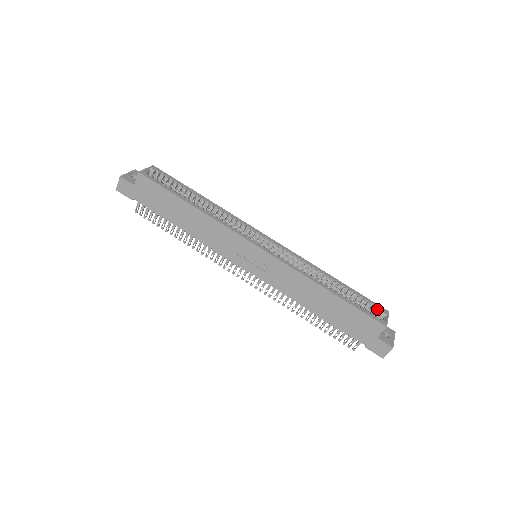
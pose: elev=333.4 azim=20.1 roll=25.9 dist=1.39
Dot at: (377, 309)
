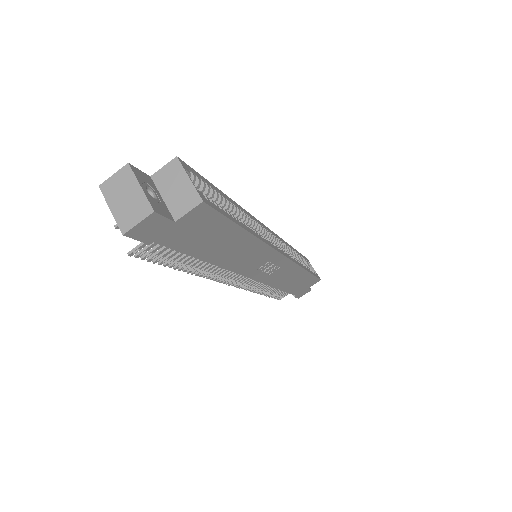
Dot at: (309, 263)
